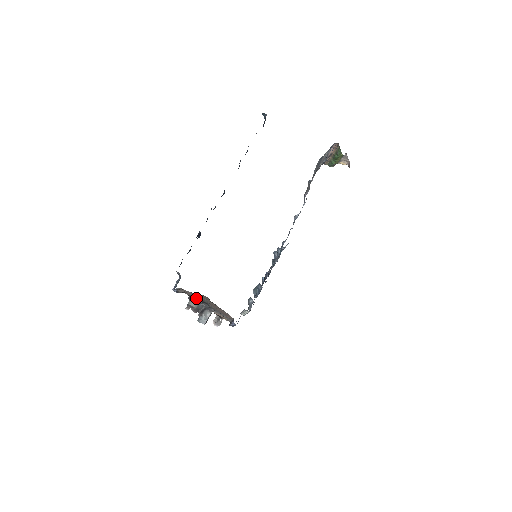
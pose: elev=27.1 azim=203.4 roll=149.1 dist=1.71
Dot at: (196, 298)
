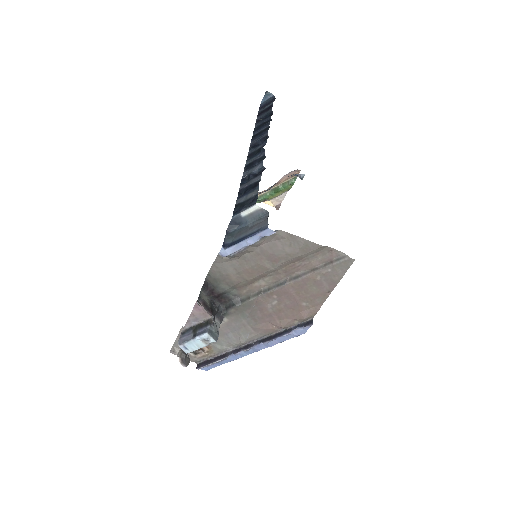
Dot at: (236, 280)
